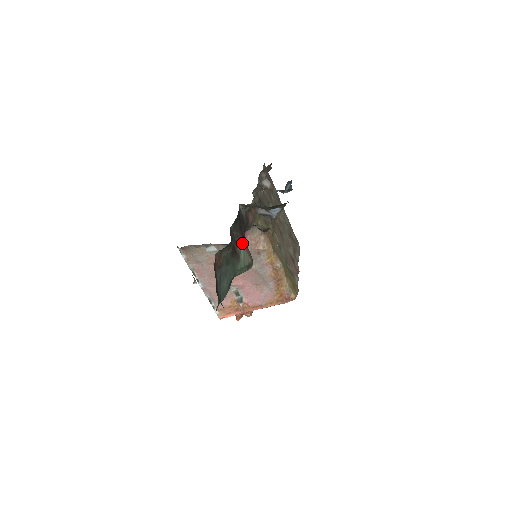
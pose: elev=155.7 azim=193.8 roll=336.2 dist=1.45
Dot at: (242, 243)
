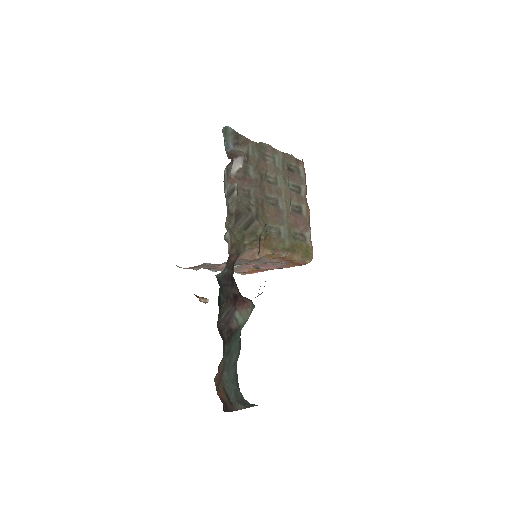
Dot at: (235, 310)
